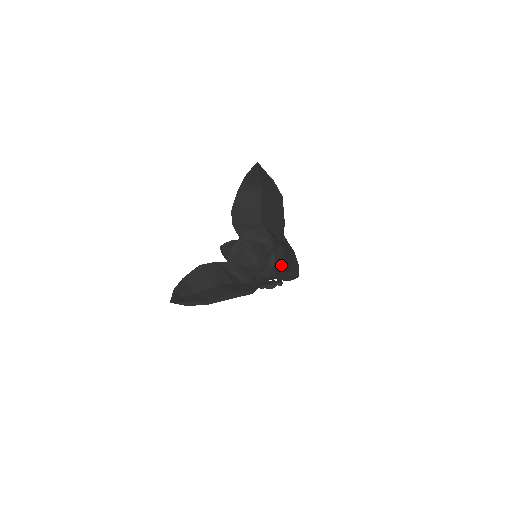
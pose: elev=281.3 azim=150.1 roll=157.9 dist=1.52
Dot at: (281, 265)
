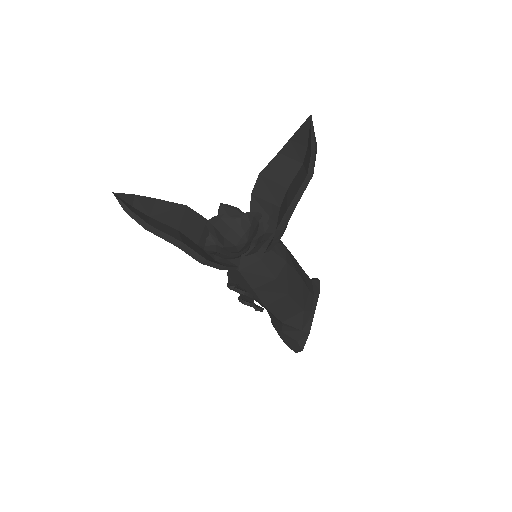
Dot at: (267, 277)
